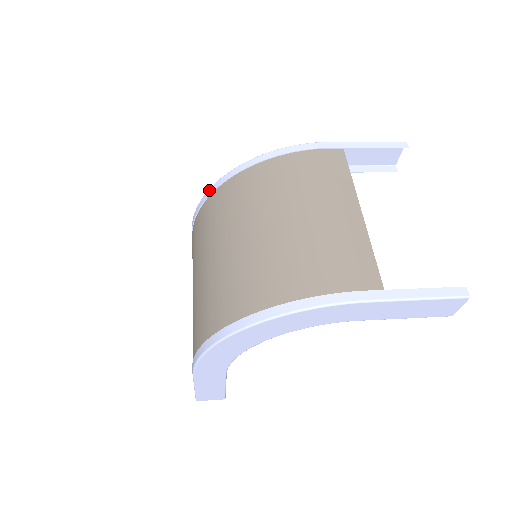
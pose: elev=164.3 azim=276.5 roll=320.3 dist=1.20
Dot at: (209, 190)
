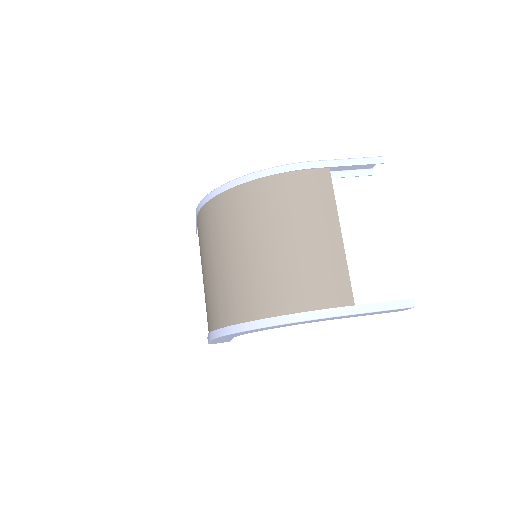
Dot at: (213, 192)
